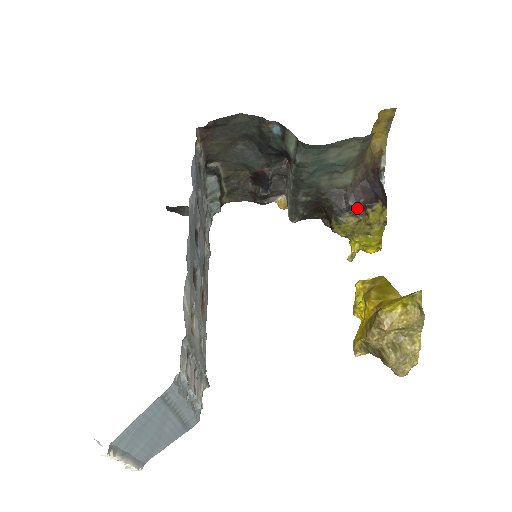
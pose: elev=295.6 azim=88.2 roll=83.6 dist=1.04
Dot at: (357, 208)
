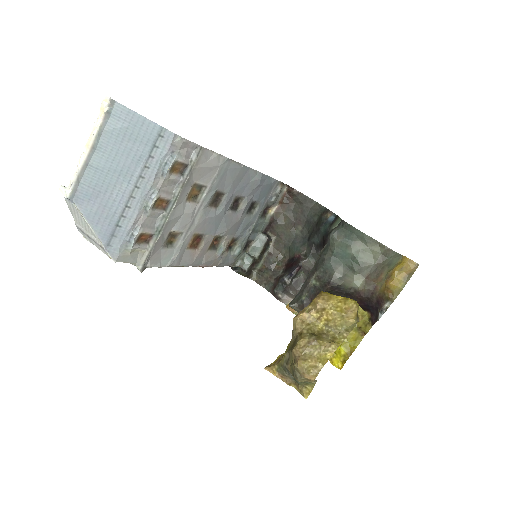
Dot at: occluded
